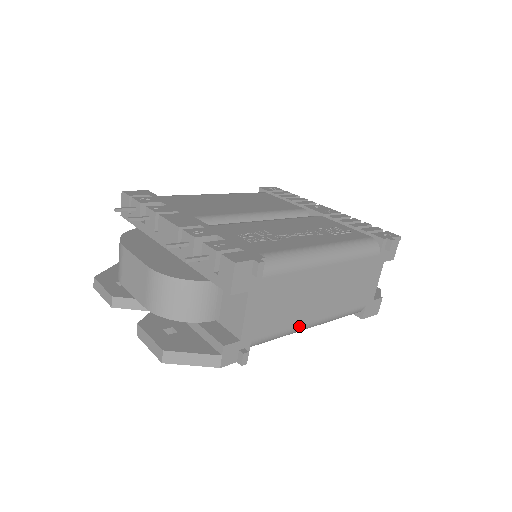
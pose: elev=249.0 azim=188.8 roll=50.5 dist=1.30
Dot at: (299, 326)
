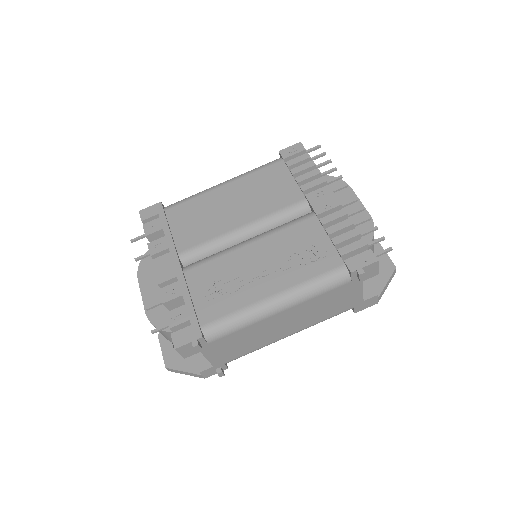
Dot at: (271, 343)
